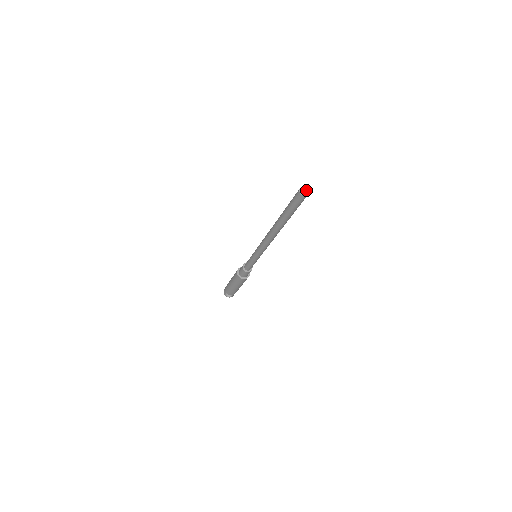
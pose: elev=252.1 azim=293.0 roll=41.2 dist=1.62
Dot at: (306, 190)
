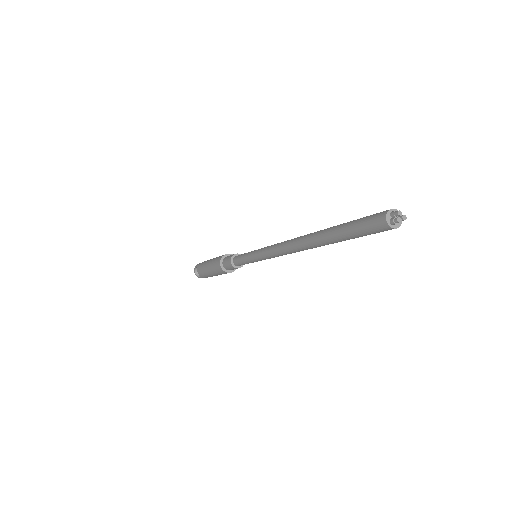
Dot at: (399, 218)
